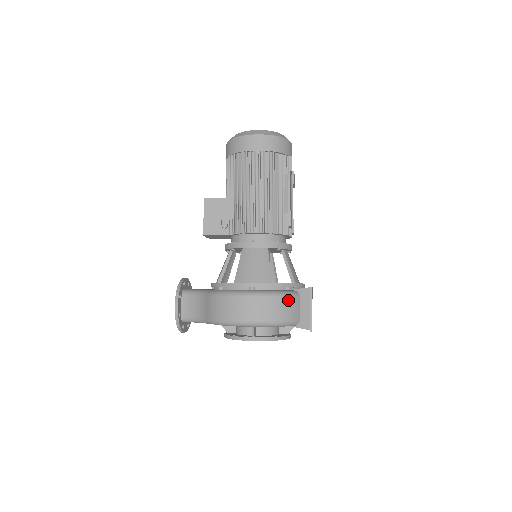
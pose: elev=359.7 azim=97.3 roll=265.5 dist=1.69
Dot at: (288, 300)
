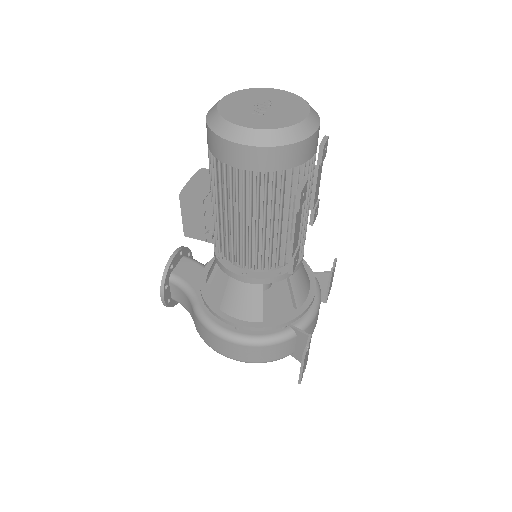
Dot at: (279, 345)
